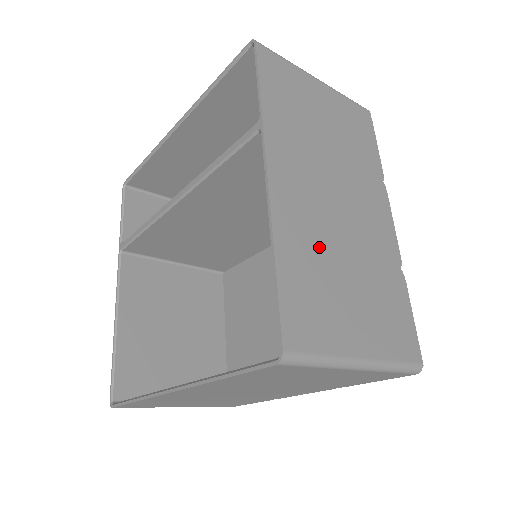
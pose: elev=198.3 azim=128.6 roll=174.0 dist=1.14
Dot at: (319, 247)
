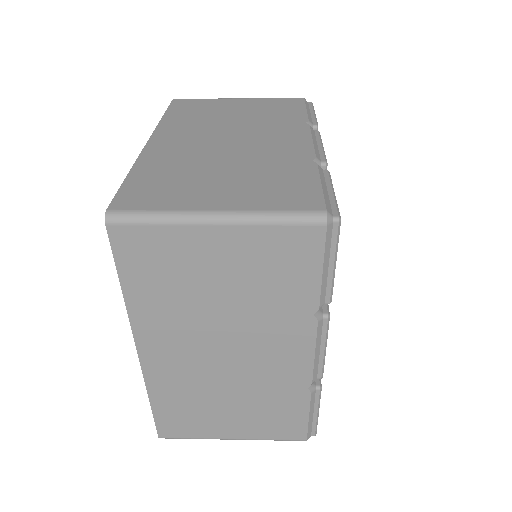
Dot at: (189, 162)
